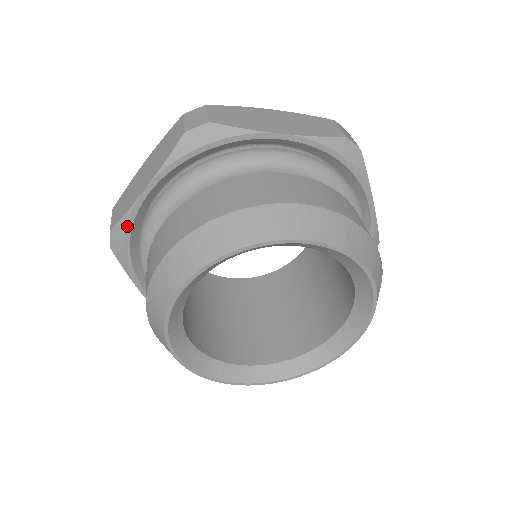
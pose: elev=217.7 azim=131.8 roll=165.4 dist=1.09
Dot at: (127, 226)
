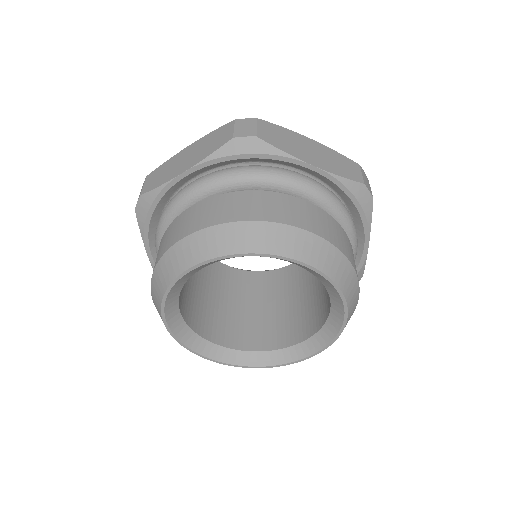
Dot at: occluded
